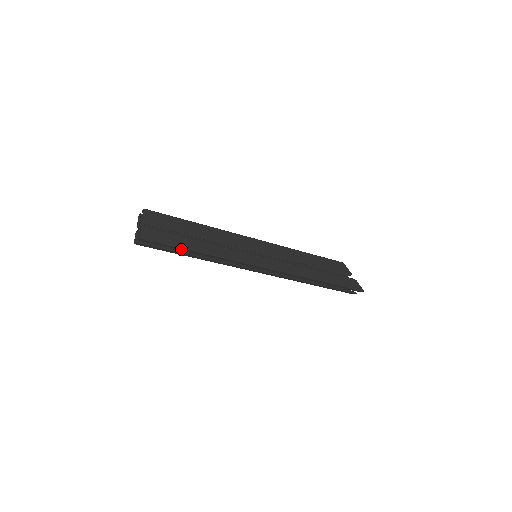
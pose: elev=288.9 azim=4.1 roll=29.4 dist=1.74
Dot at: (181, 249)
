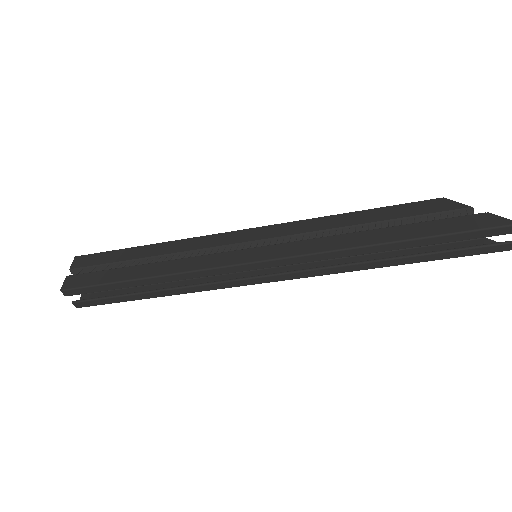
Dot at: (121, 285)
